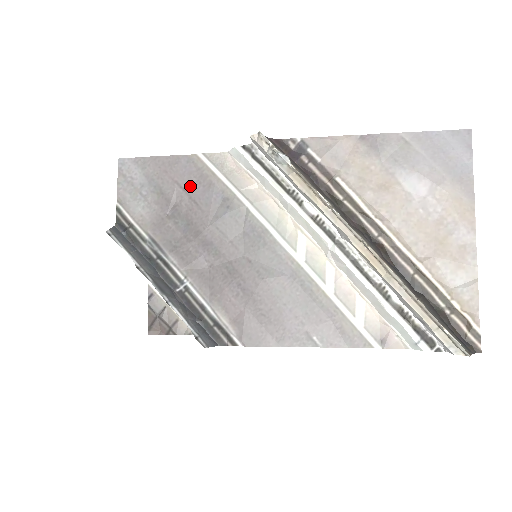
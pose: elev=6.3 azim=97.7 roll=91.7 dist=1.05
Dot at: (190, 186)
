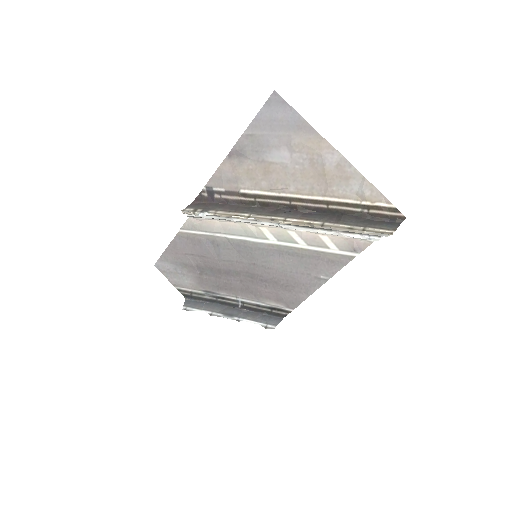
Dot at: (193, 250)
